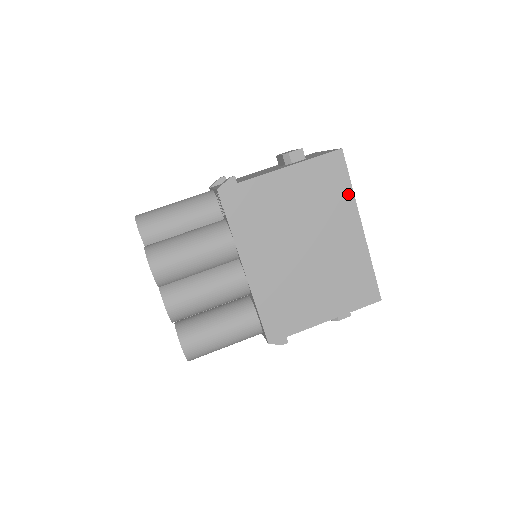
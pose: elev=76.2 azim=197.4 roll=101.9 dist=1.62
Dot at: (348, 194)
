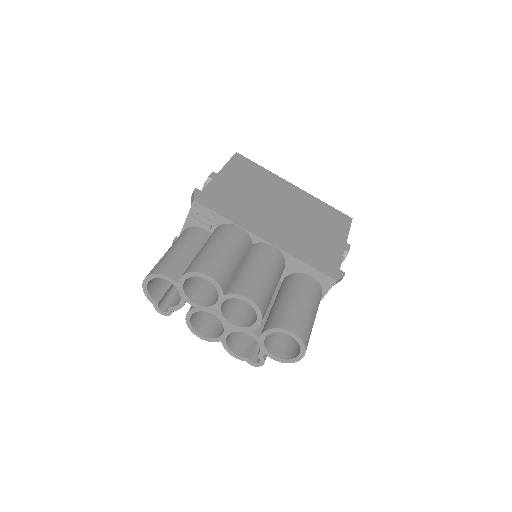
Dot at: (267, 172)
